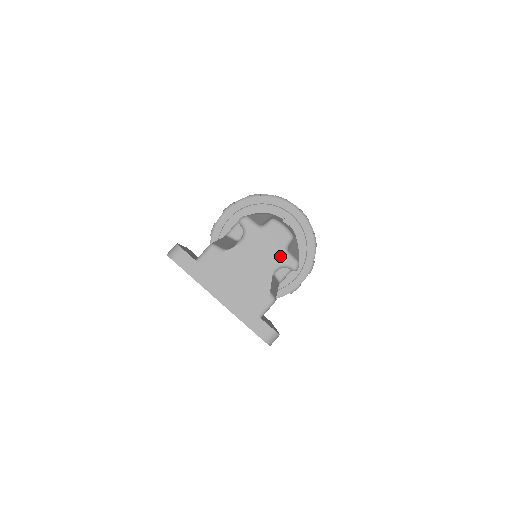
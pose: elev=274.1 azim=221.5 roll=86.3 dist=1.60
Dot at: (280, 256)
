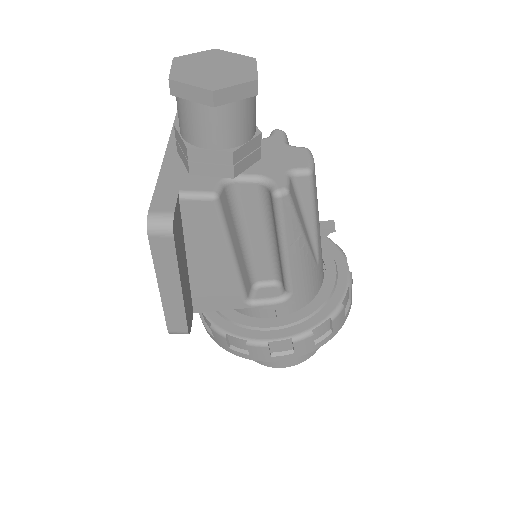
Dot at: (276, 171)
